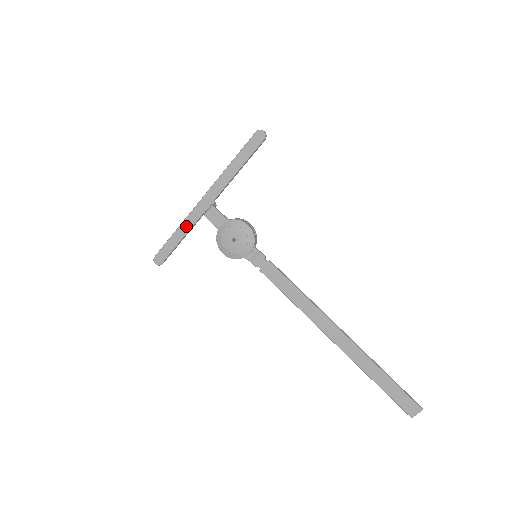
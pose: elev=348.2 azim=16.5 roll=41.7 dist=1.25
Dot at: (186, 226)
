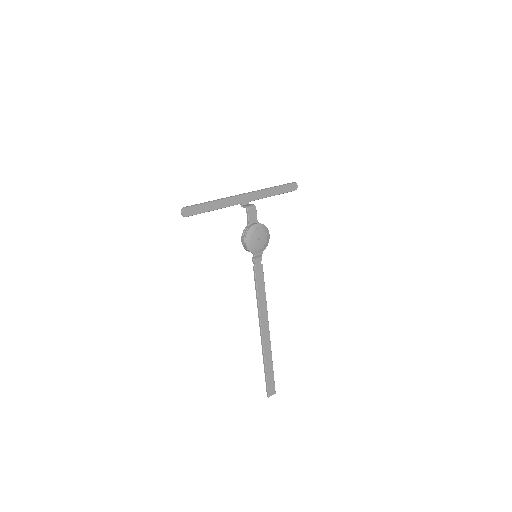
Dot at: (223, 204)
